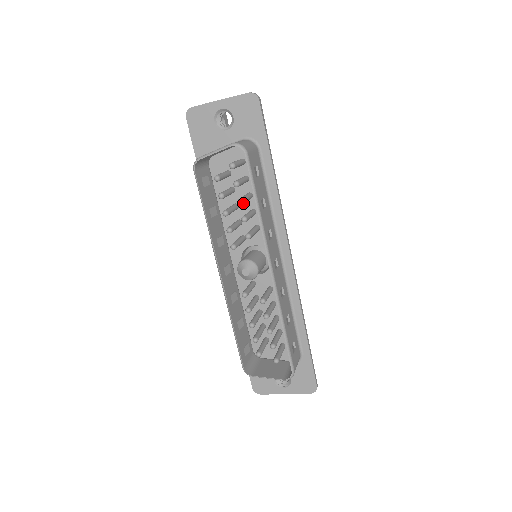
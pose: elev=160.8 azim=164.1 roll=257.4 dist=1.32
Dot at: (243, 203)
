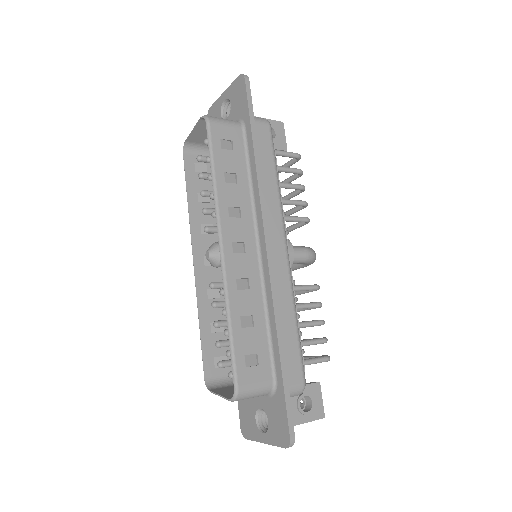
Dot at: occluded
